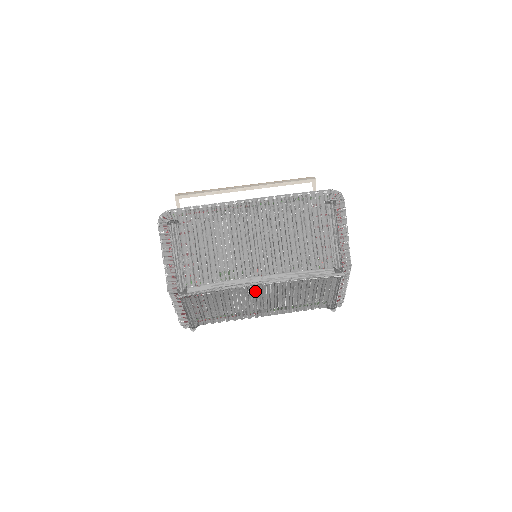
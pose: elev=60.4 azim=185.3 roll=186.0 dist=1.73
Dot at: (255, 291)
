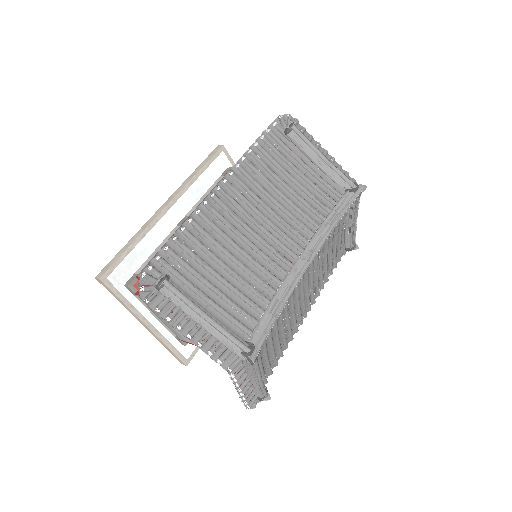
Dot at: (298, 285)
